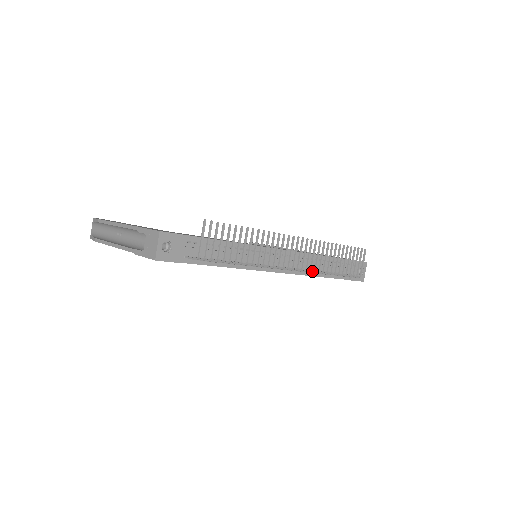
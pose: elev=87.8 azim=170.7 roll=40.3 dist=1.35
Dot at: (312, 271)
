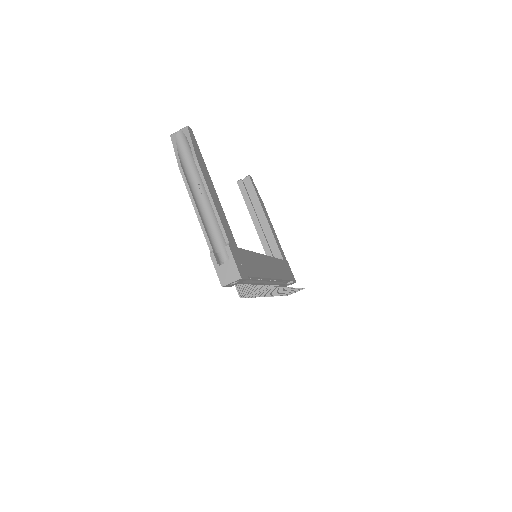
Dot at: occluded
